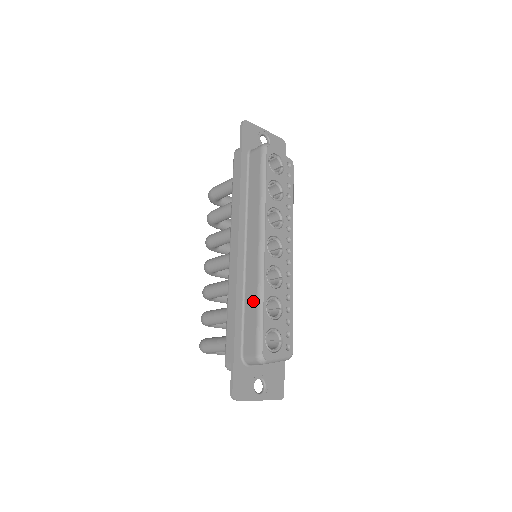
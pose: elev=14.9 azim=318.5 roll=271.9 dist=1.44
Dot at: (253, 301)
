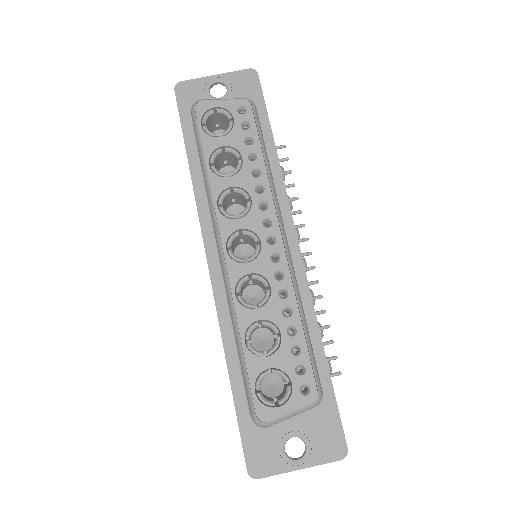
Dot at: occluded
